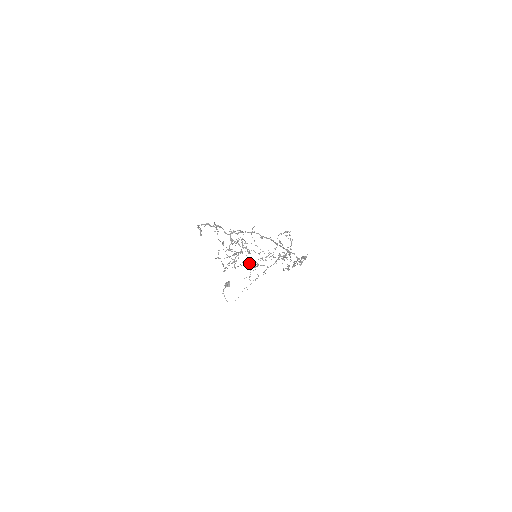
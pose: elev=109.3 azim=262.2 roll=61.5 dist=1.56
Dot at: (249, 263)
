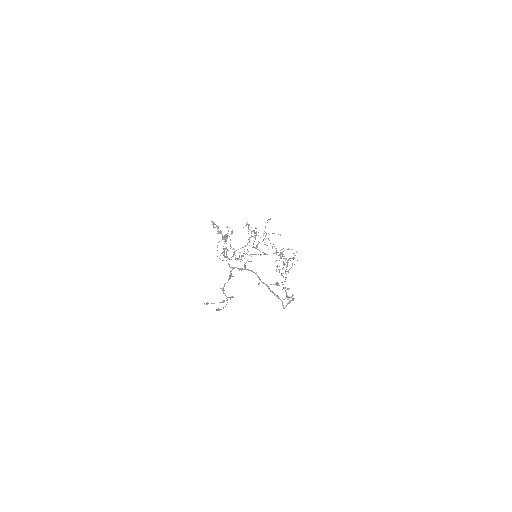
Dot at: occluded
